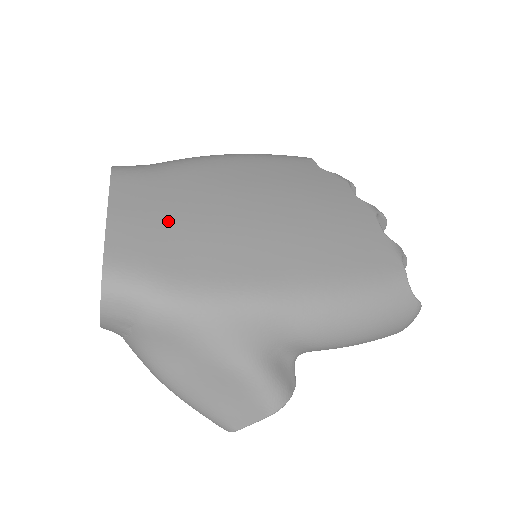
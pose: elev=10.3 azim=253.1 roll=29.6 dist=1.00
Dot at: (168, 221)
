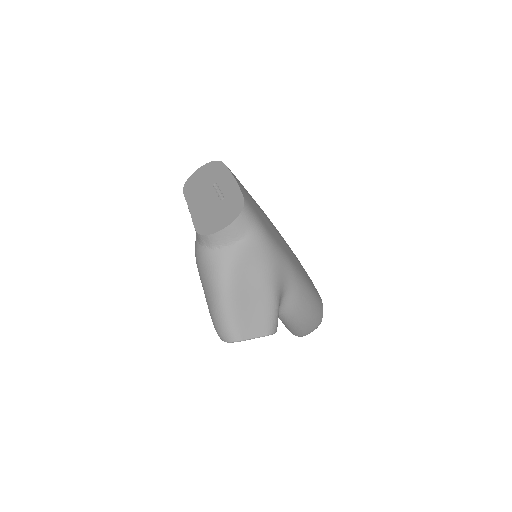
Dot at: (255, 204)
